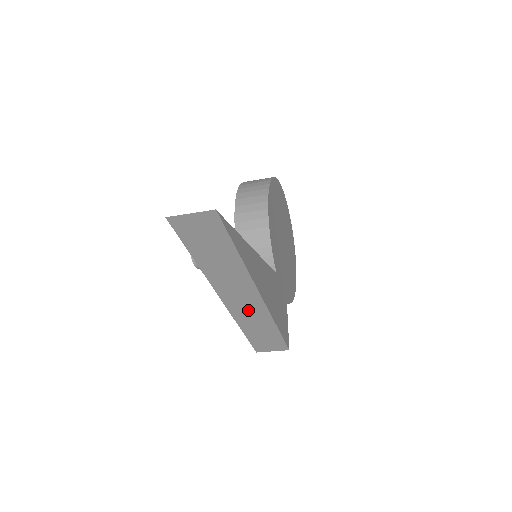
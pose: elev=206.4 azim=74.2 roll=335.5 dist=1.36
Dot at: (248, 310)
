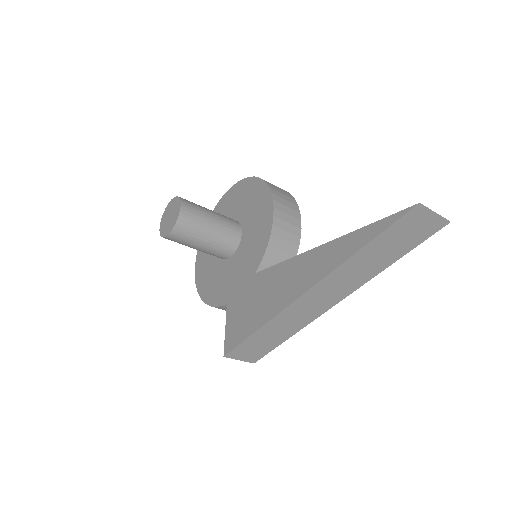
Dot at: (302, 313)
